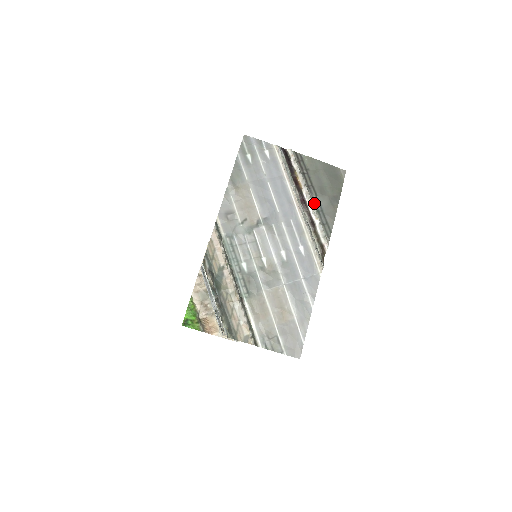
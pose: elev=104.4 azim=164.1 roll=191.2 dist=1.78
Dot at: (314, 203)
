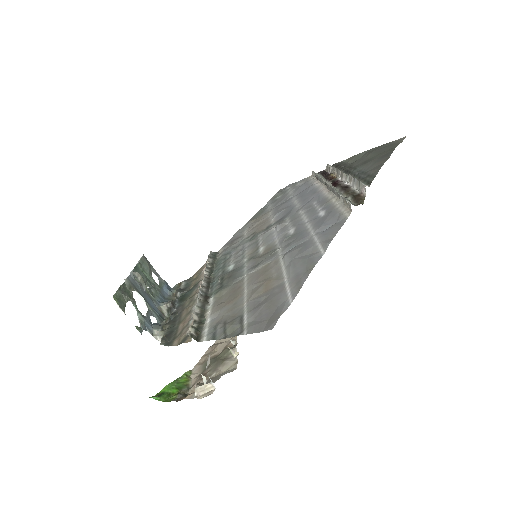
Dot at: (351, 175)
